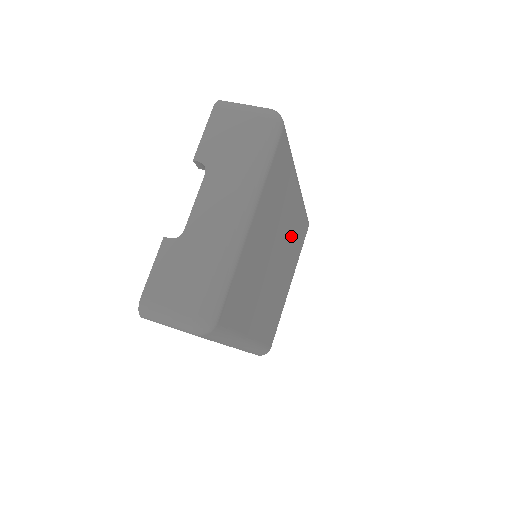
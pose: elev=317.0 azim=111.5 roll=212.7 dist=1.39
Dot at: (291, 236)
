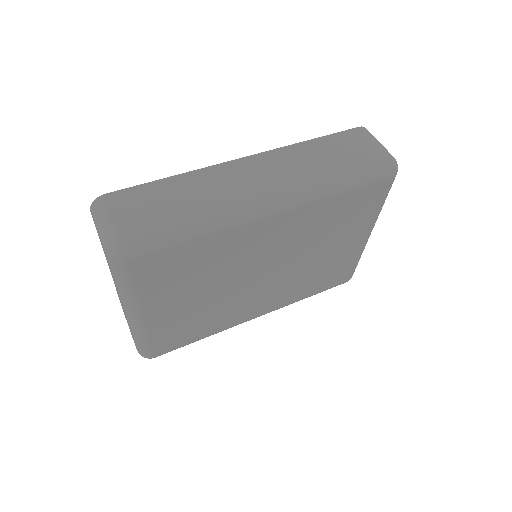
Dot at: (303, 236)
